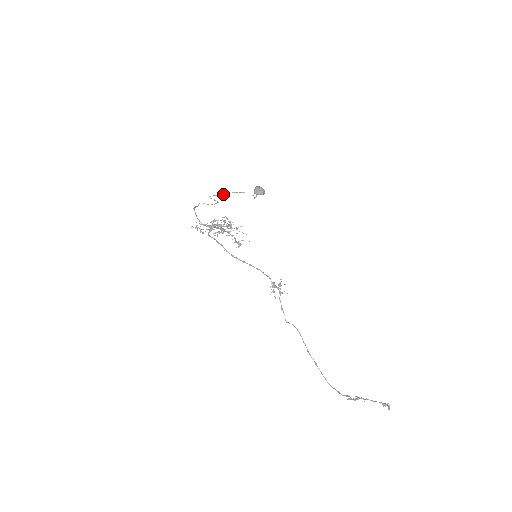
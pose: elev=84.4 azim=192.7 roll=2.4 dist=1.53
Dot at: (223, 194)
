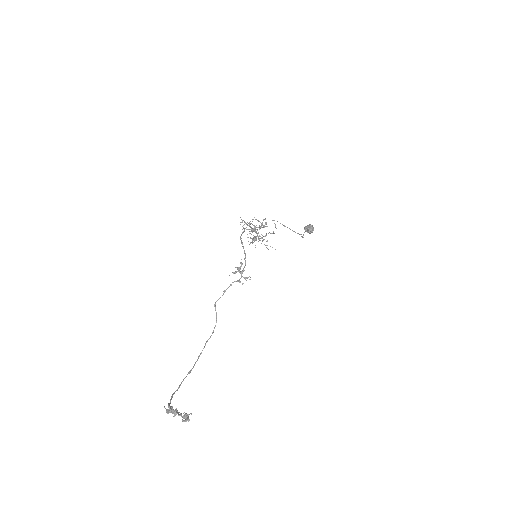
Dot at: (285, 226)
